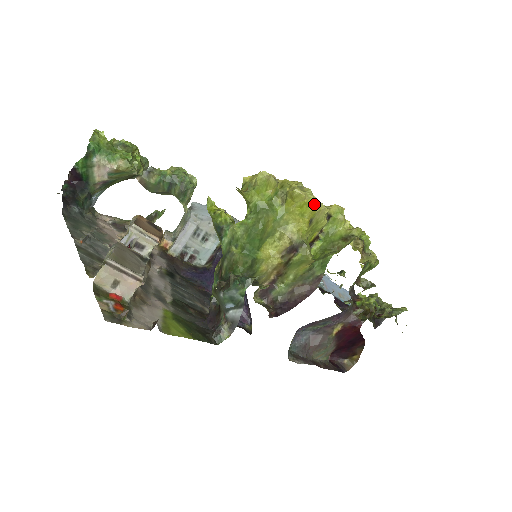
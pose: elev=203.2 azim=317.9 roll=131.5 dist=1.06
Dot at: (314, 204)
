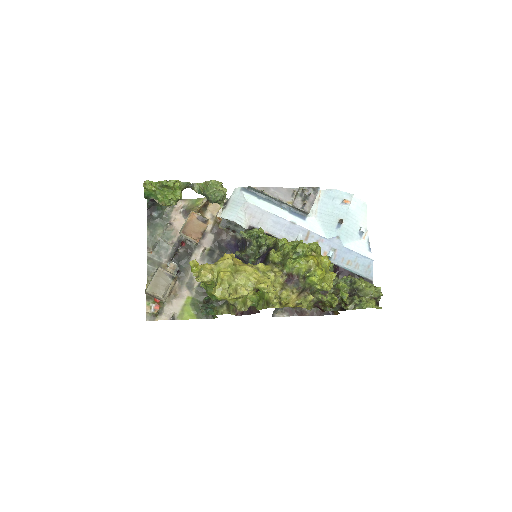
Dot at: (230, 297)
